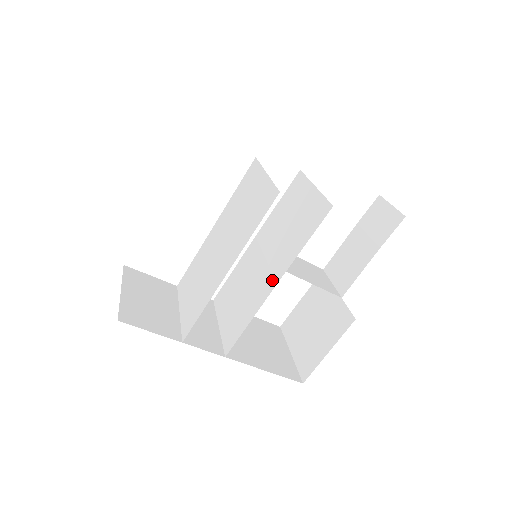
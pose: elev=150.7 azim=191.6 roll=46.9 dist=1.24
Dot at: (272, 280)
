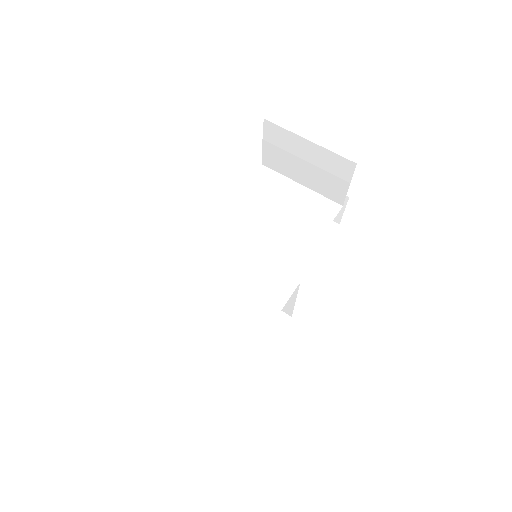
Dot at: occluded
